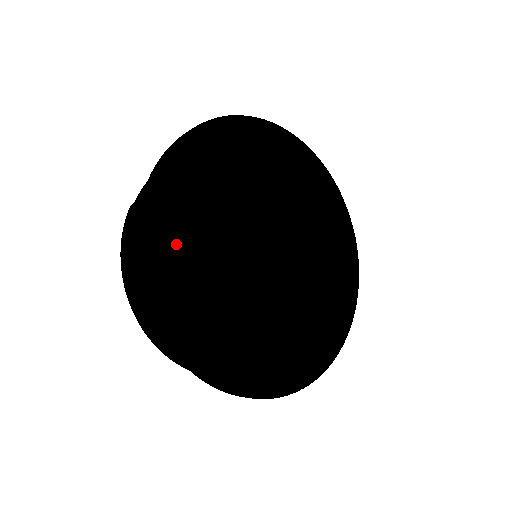
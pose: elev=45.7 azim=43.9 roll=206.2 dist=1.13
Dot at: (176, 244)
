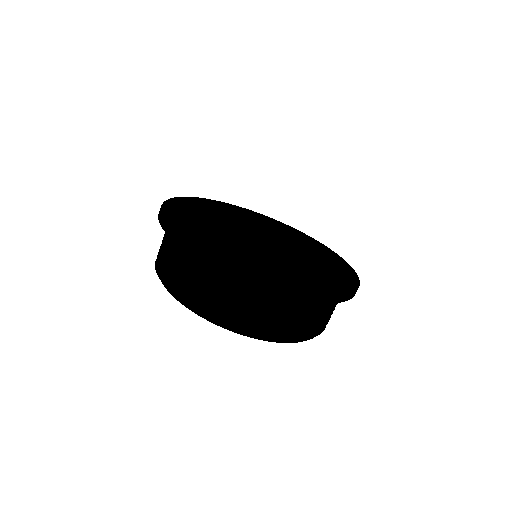
Dot at: (187, 219)
